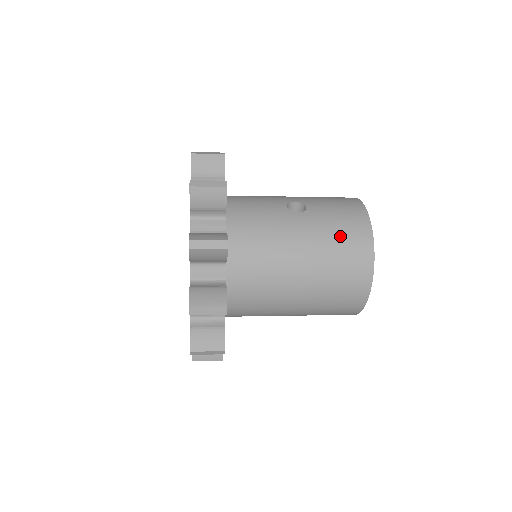
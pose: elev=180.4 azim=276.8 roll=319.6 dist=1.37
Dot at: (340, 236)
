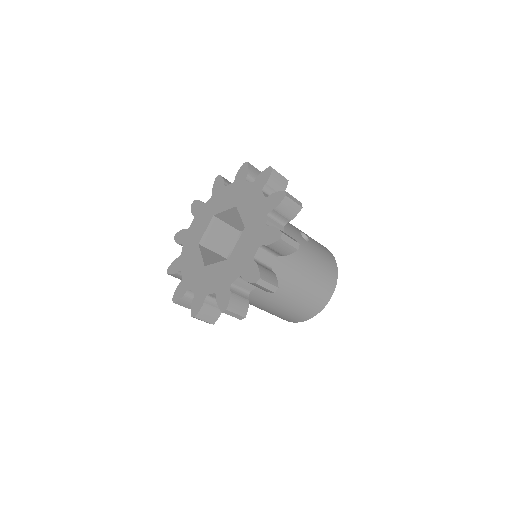
Dot at: (325, 268)
